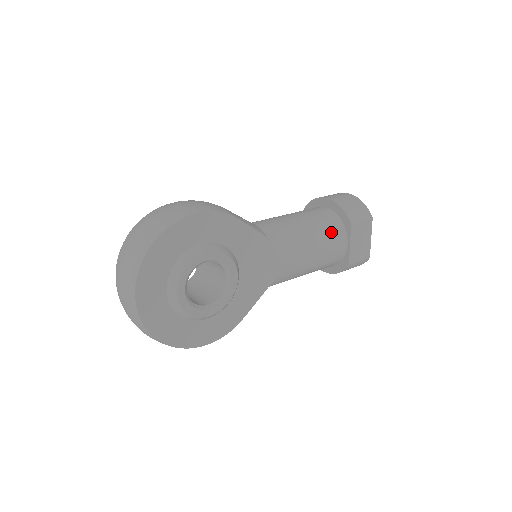
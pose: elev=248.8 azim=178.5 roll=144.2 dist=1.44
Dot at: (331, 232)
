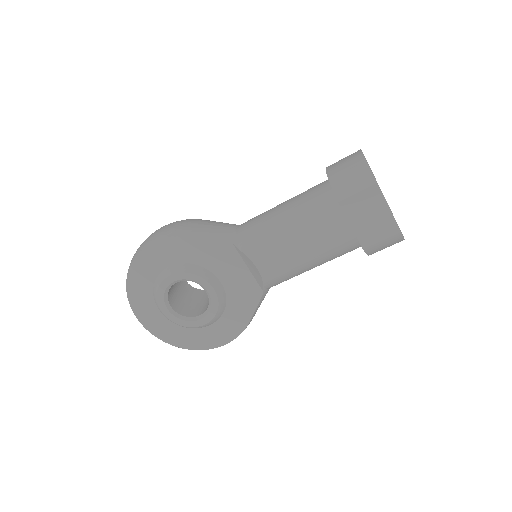
Dot at: (319, 217)
